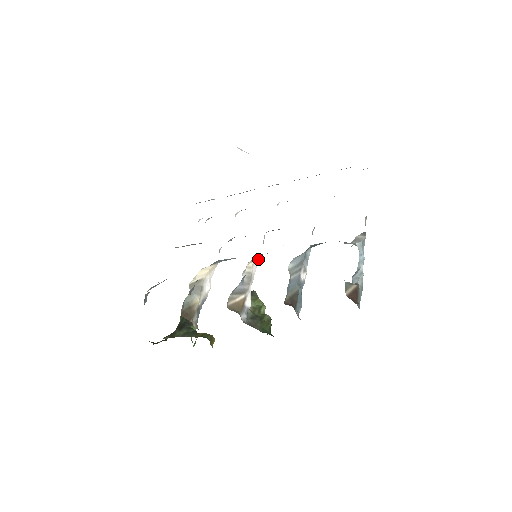
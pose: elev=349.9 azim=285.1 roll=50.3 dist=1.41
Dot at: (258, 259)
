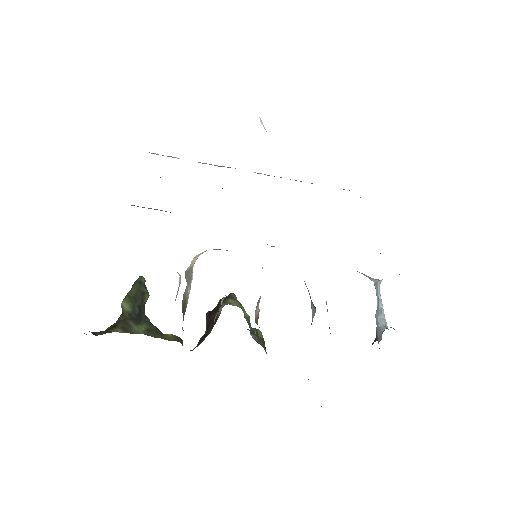
Dot at: occluded
